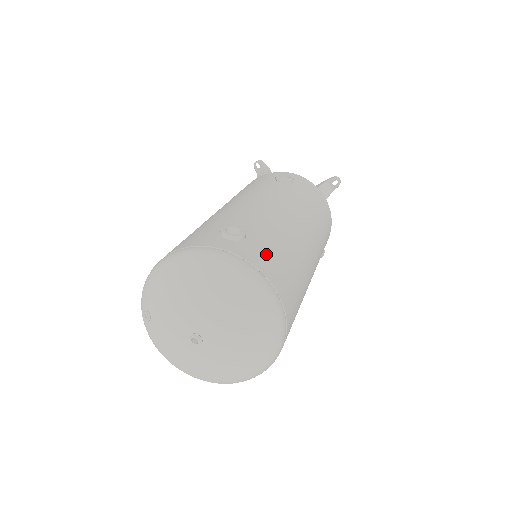
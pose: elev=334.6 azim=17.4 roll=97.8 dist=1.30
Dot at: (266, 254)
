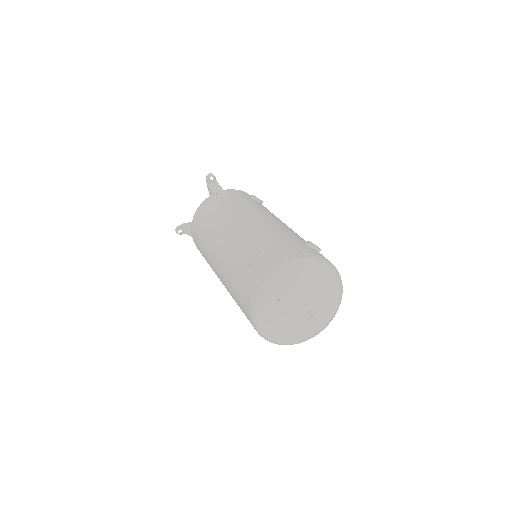
Dot at: occluded
